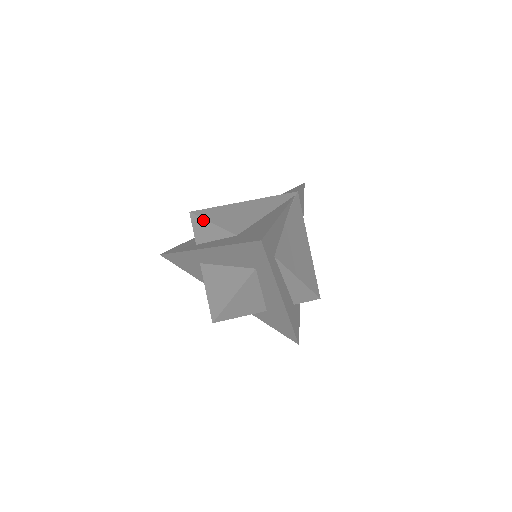
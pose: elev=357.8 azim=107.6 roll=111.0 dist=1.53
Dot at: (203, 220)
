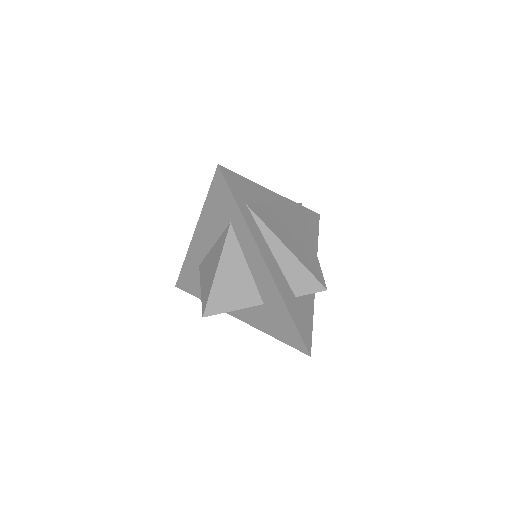
Dot at: occluded
